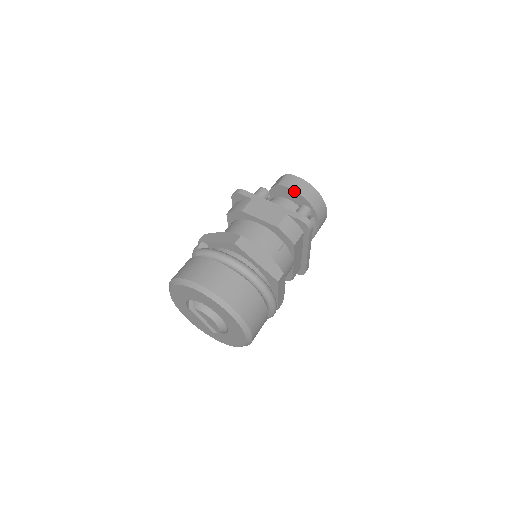
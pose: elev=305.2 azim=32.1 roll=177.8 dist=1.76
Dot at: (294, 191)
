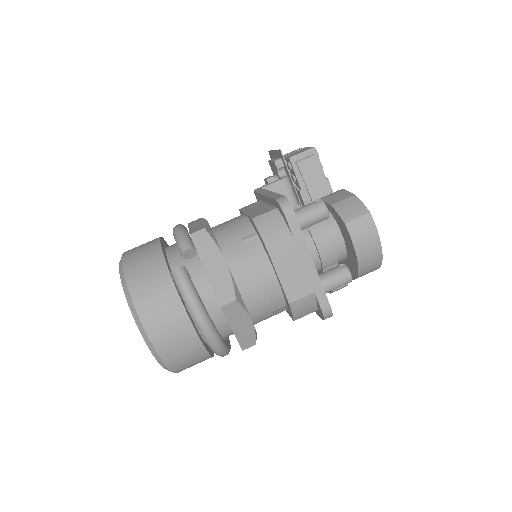
Dot at: (355, 250)
